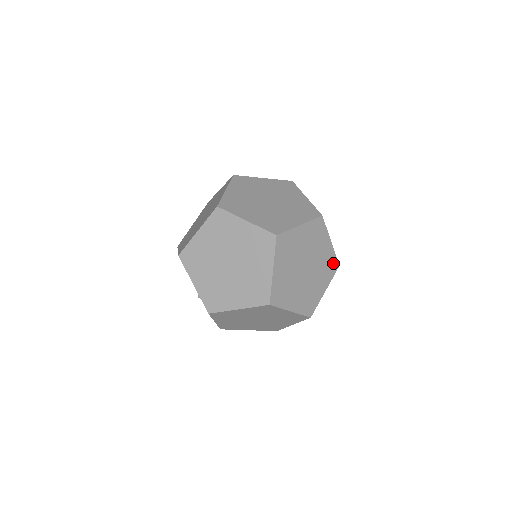
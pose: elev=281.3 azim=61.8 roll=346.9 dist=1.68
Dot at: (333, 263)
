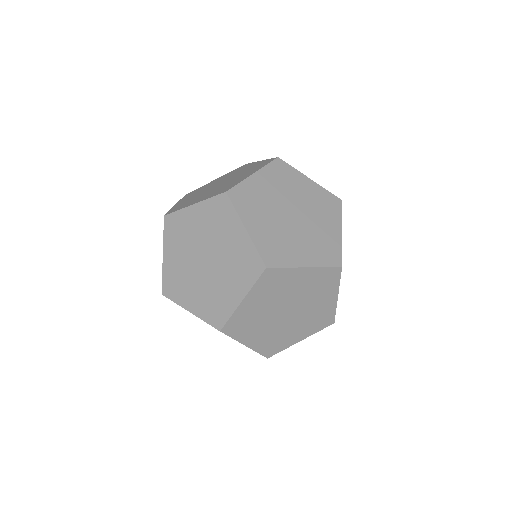
Dot at: (334, 254)
